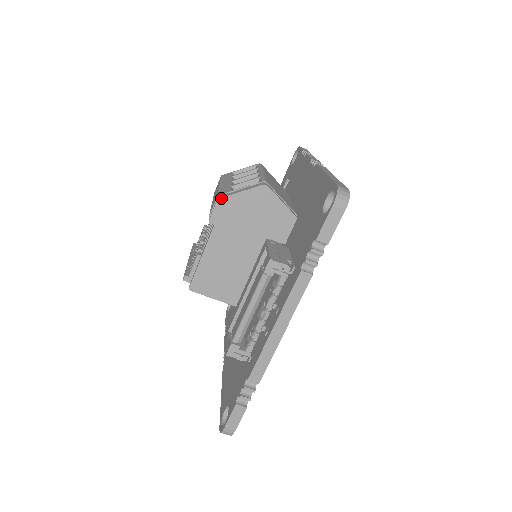
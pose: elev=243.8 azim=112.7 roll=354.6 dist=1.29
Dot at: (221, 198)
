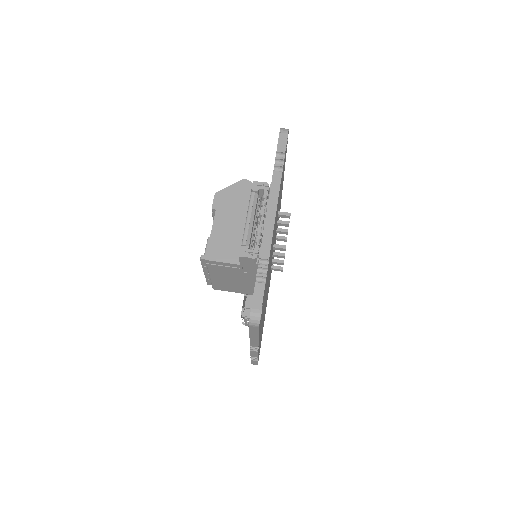
Dot at: (217, 192)
